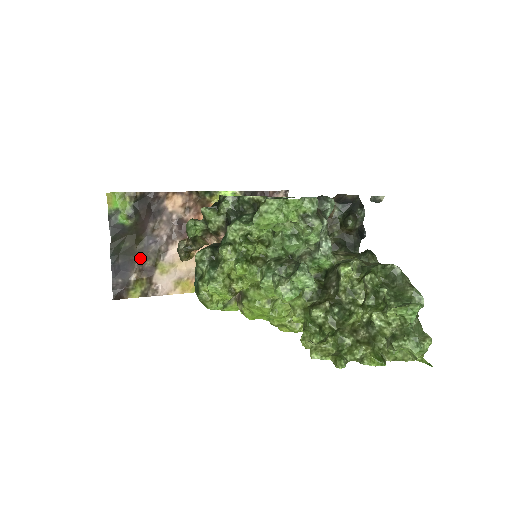
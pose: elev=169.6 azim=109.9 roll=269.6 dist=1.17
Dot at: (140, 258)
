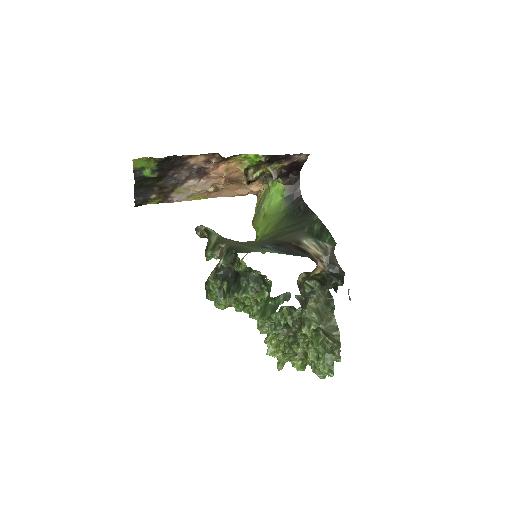
Dot at: (160, 187)
